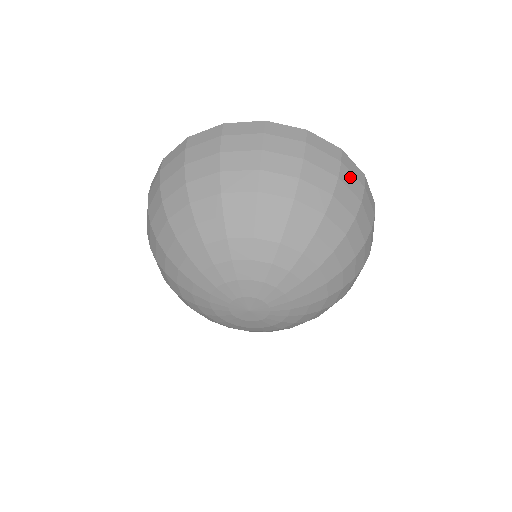
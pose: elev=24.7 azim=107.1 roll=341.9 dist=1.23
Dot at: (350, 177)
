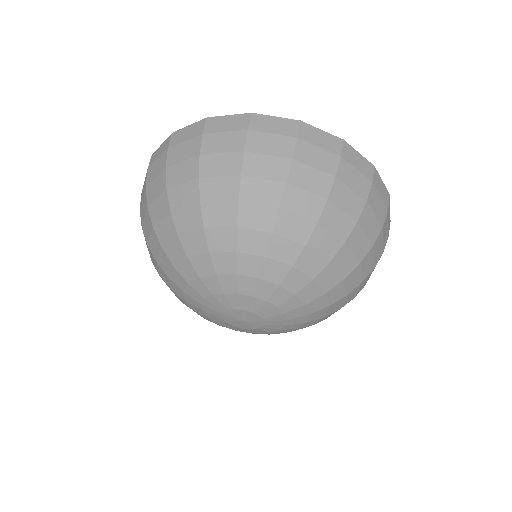
Dot at: occluded
